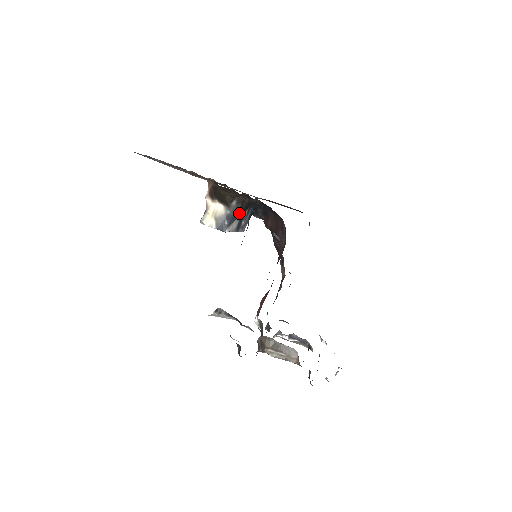
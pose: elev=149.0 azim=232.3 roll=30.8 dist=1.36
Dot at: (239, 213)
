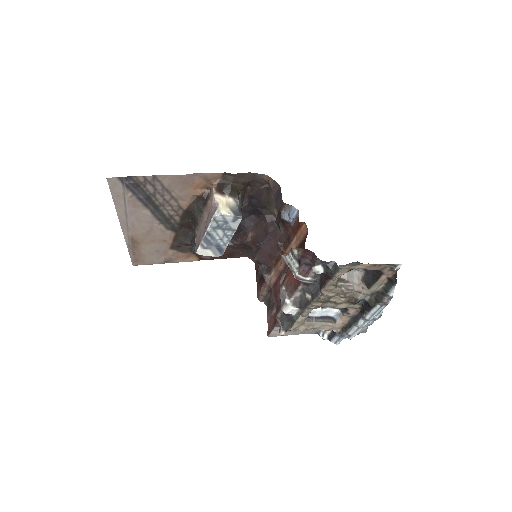
Dot at: (241, 210)
